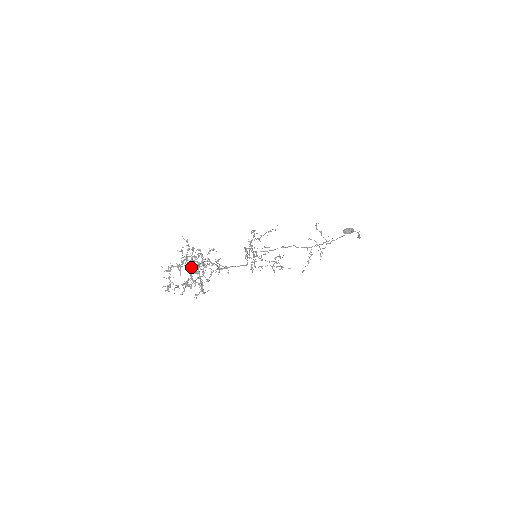
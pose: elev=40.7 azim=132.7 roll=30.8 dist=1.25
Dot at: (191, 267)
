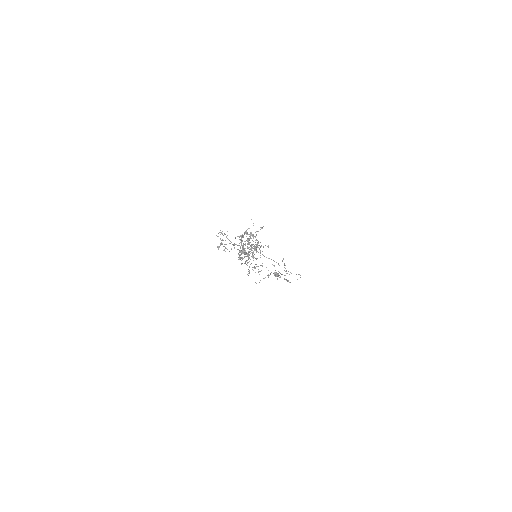
Dot at: occluded
